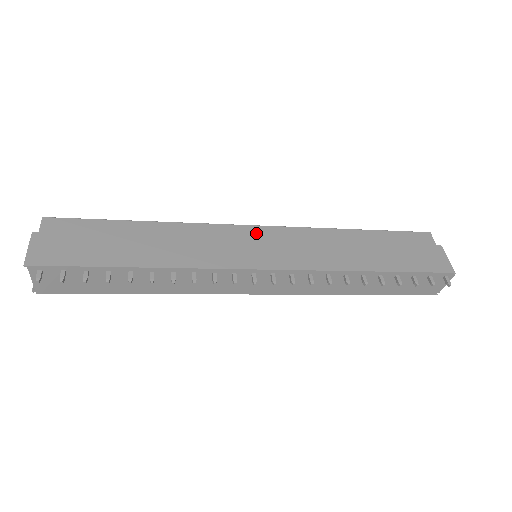
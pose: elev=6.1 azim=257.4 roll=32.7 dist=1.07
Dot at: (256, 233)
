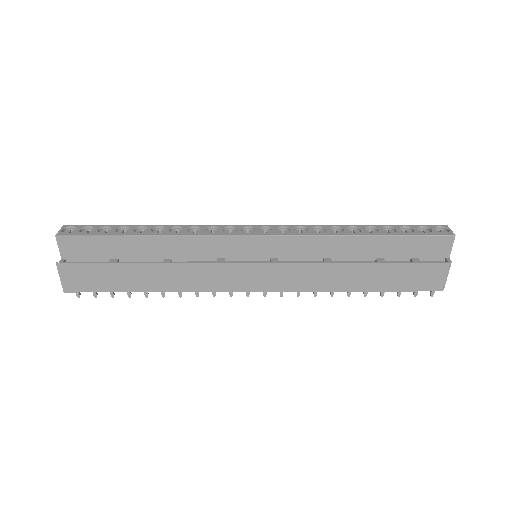
Dot at: (257, 245)
